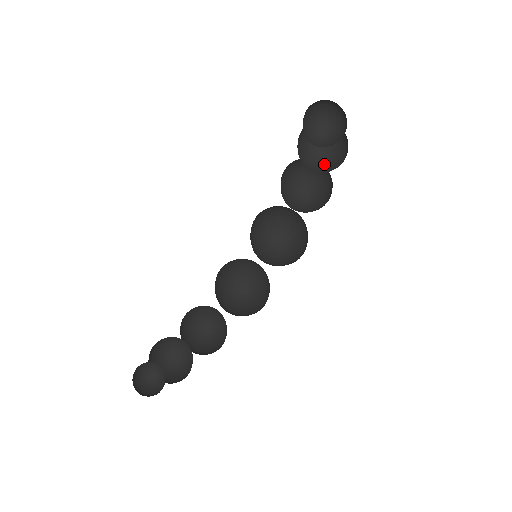
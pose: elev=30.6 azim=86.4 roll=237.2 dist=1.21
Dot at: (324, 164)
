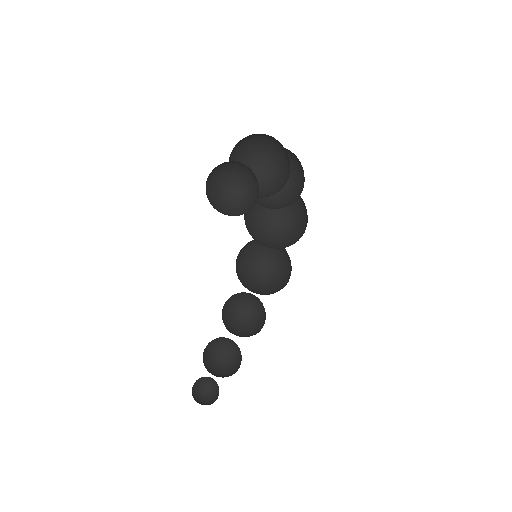
Dot at: (275, 169)
